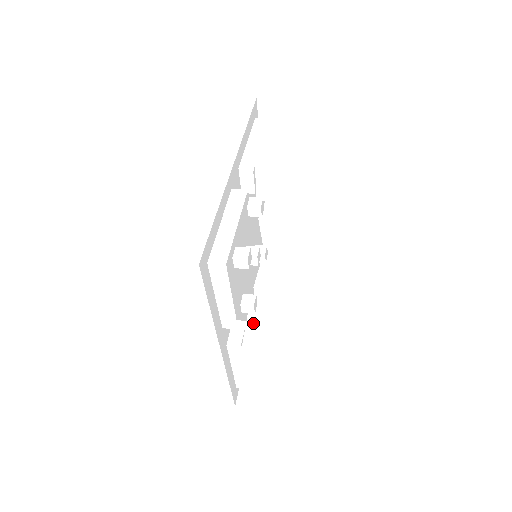
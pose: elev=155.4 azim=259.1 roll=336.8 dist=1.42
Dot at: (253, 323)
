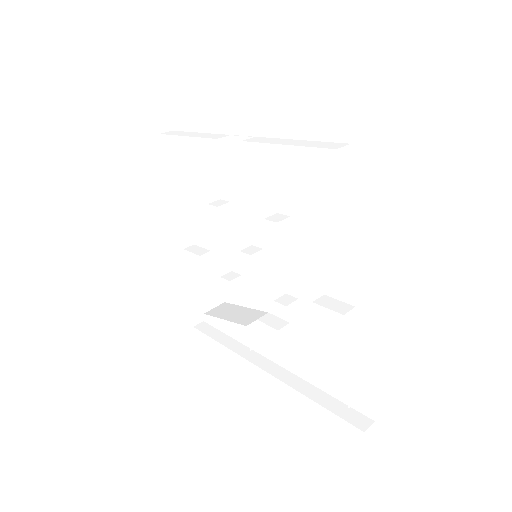
Dot at: (290, 345)
